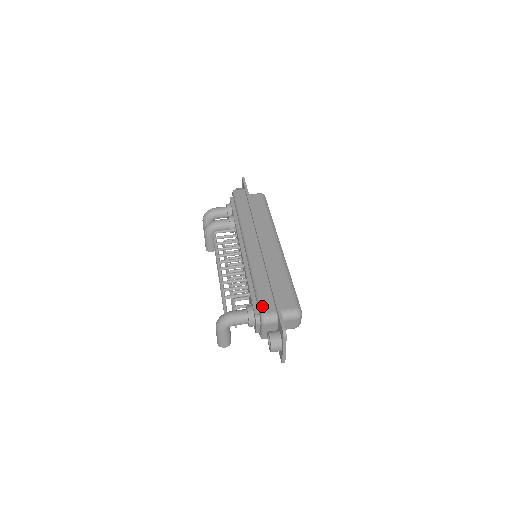
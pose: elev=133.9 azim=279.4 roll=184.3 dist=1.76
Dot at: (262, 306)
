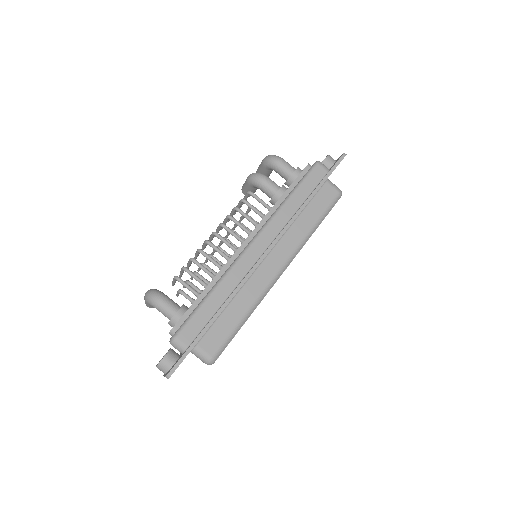
Dot at: (184, 329)
